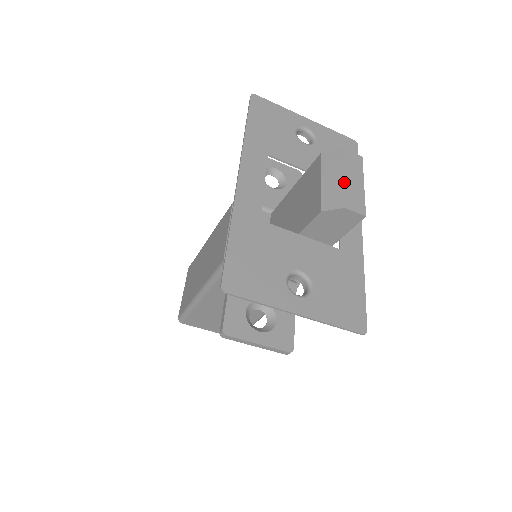
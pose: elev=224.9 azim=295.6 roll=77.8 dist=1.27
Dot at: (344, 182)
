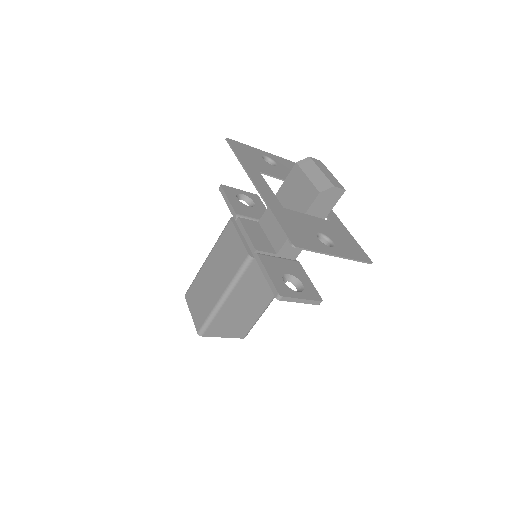
Dot at: (324, 173)
